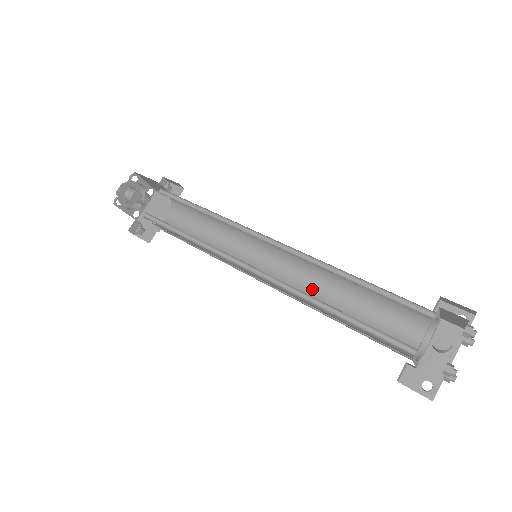
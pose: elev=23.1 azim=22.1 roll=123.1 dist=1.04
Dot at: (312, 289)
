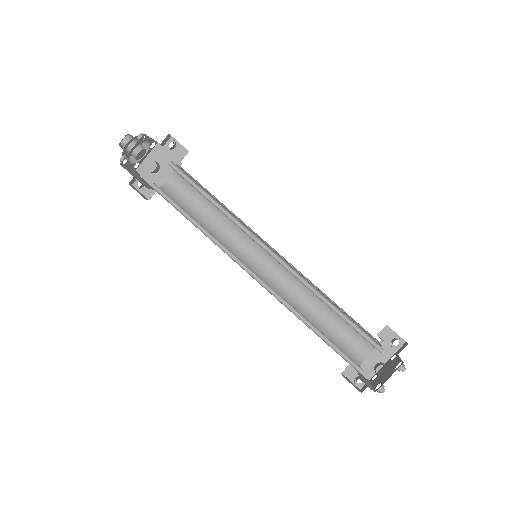
Dot at: (295, 291)
